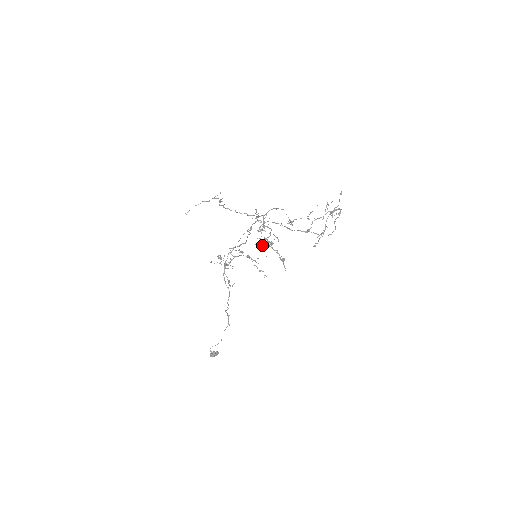
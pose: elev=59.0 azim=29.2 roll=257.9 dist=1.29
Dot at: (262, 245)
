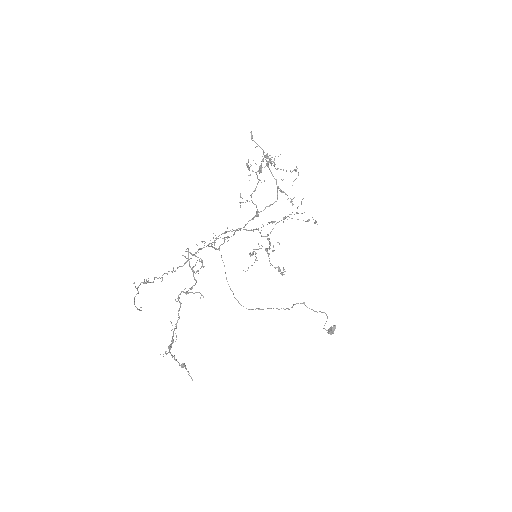
Dot at: (165, 353)
